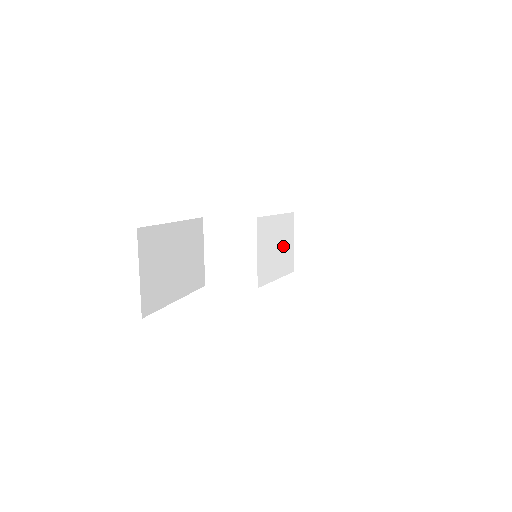
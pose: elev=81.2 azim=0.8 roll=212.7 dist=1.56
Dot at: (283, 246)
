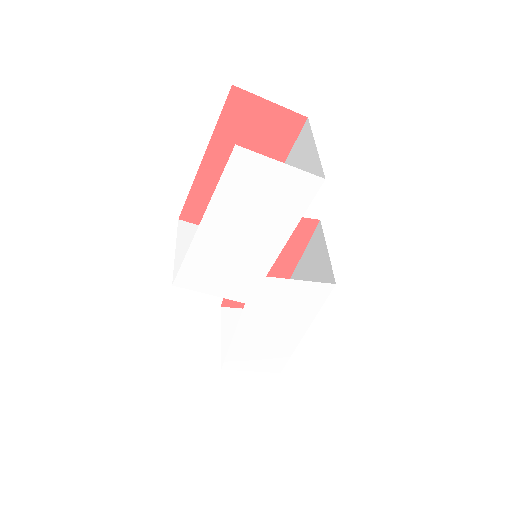
Dot at: occluded
